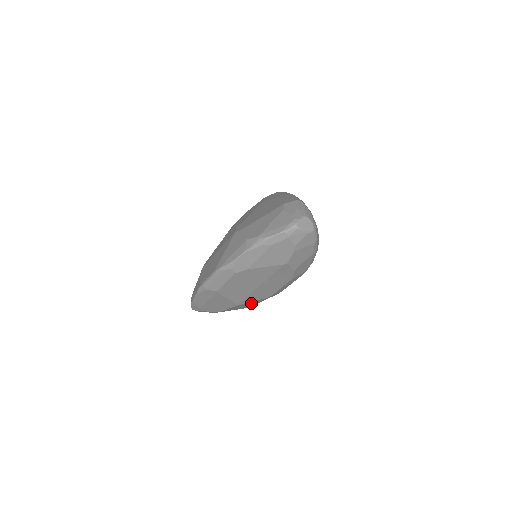
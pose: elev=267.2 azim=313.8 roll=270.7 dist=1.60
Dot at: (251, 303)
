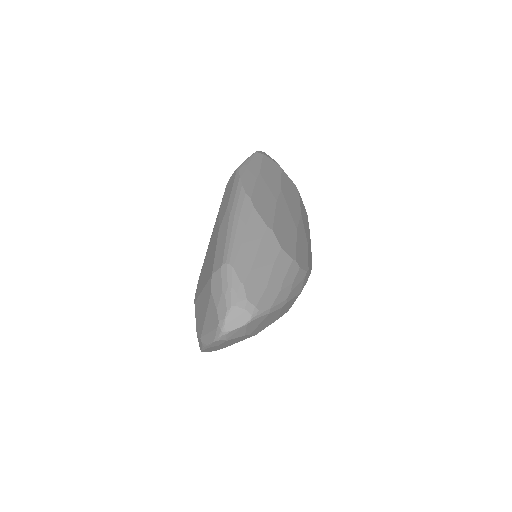
Dot at: occluded
